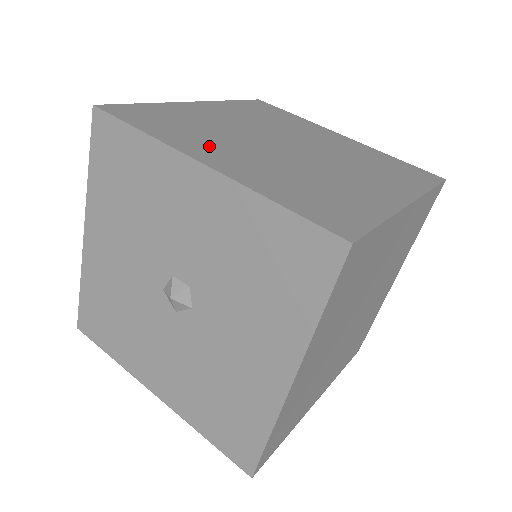
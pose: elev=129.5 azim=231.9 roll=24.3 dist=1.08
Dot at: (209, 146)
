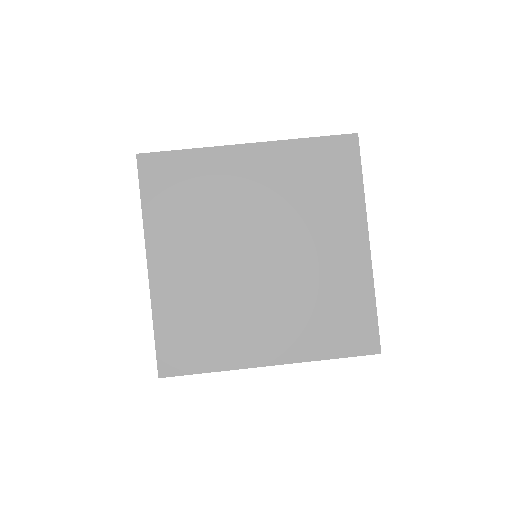
Dot at: (246, 337)
